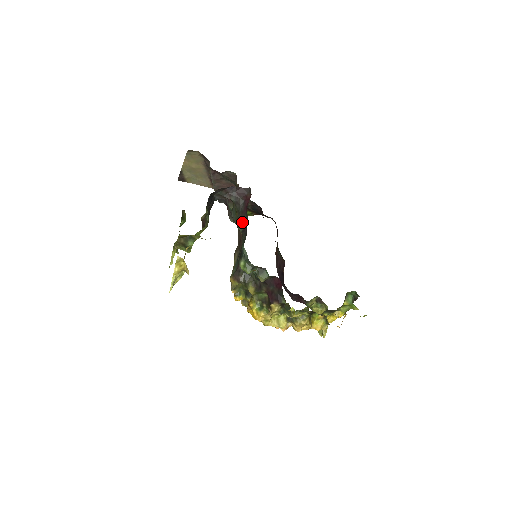
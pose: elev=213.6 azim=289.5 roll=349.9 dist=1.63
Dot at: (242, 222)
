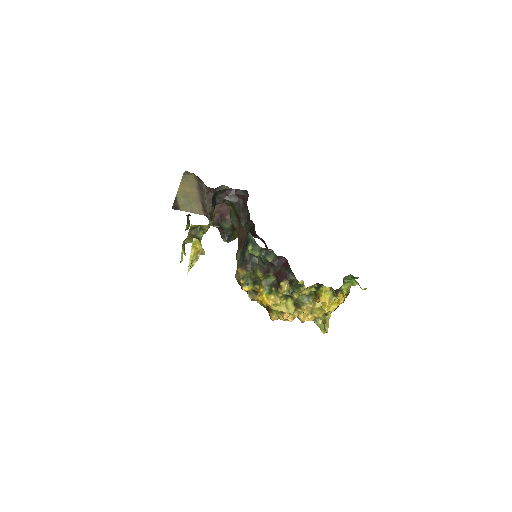
Dot at: (244, 217)
